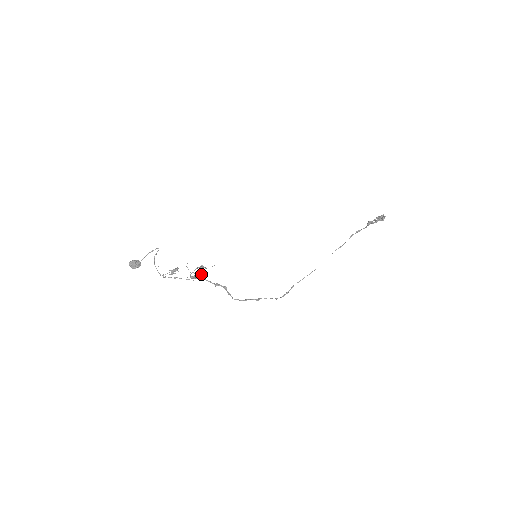
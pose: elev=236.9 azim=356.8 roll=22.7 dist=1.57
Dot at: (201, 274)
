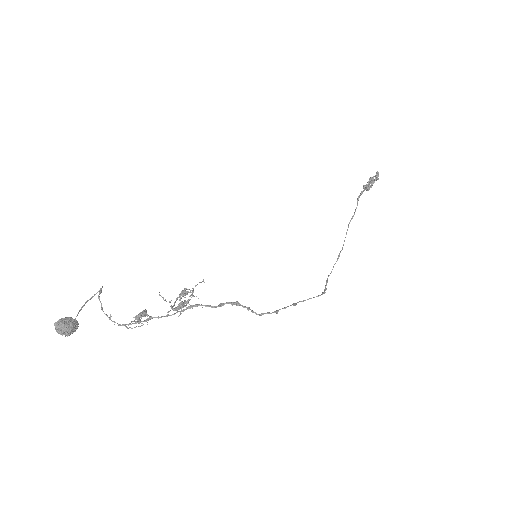
Dot at: (188, 299)
